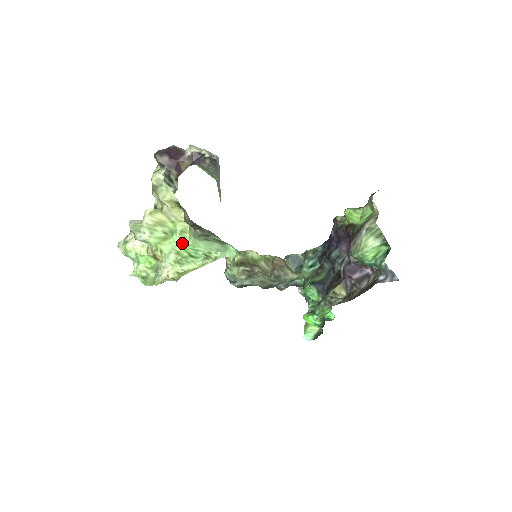
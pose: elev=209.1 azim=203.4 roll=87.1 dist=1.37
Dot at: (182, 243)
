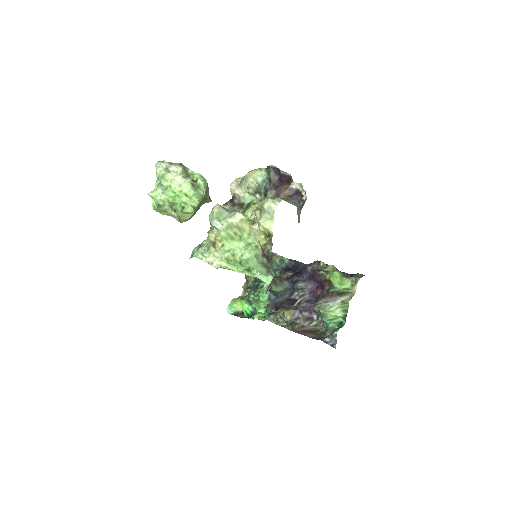
Dot at: (242, 251)
